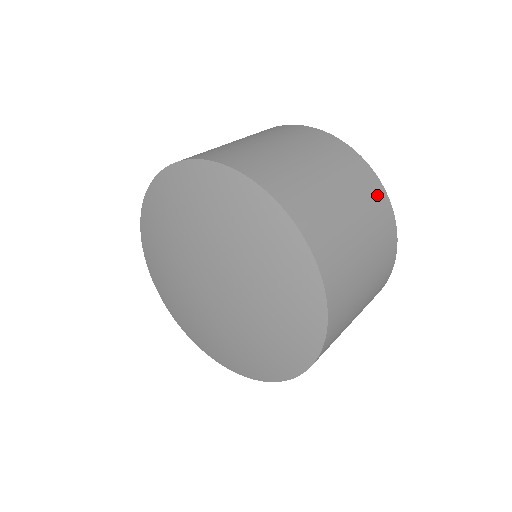
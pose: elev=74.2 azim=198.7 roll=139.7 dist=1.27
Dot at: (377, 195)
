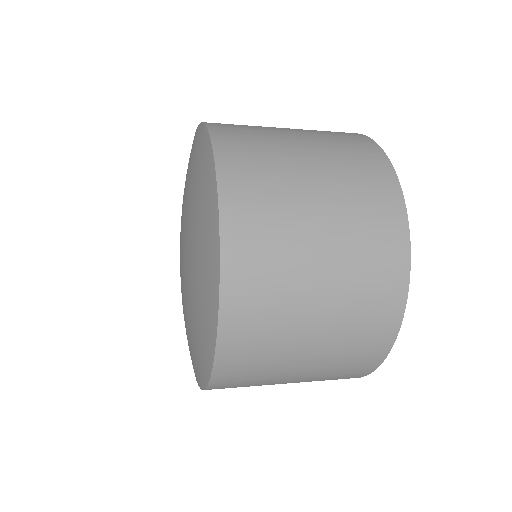
Dot at: (377, 335)
